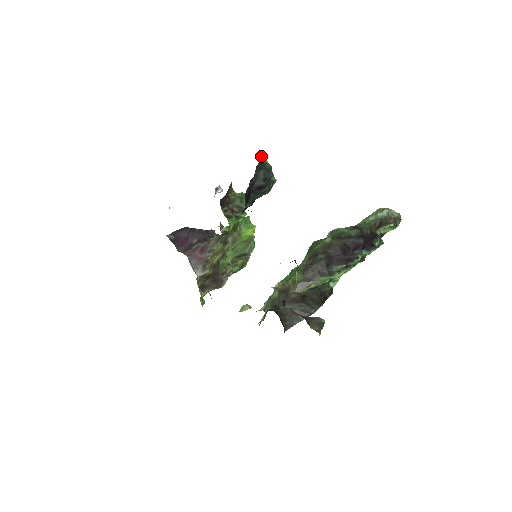
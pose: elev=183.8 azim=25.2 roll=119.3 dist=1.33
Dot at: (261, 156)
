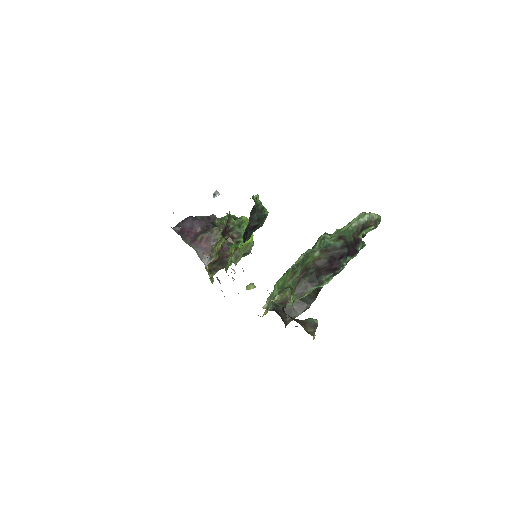
Dot at: (253, 197)
